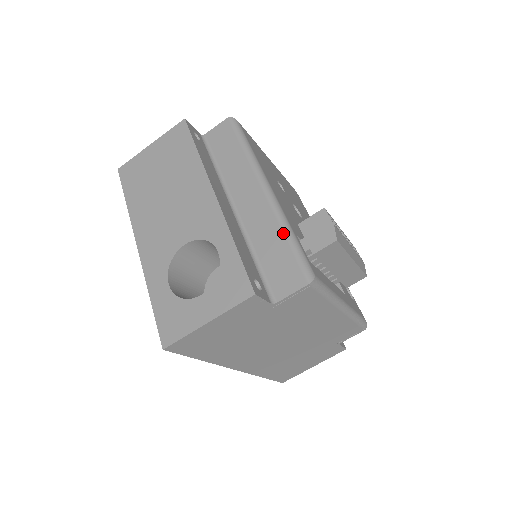
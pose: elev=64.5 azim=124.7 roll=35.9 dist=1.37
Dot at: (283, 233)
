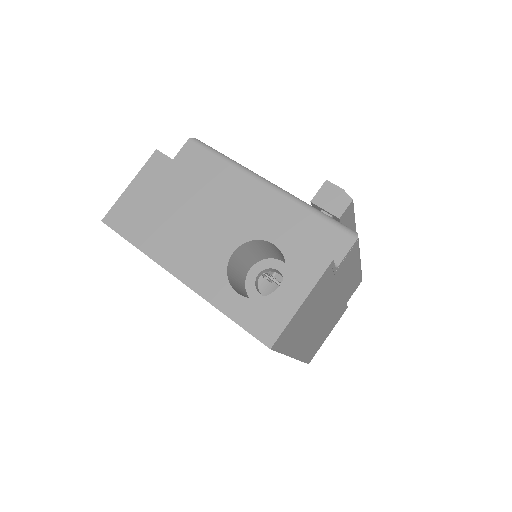
Dot at: (308, 211)
